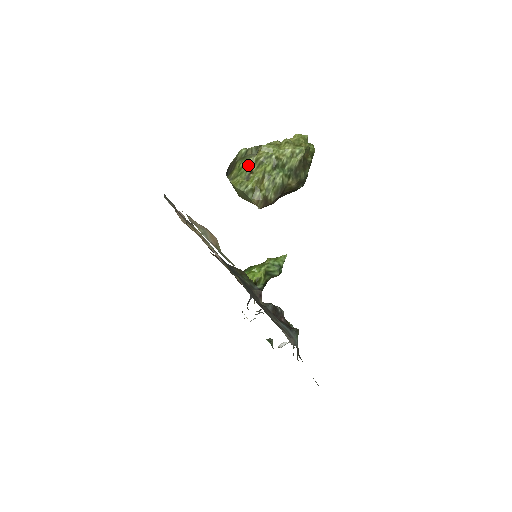
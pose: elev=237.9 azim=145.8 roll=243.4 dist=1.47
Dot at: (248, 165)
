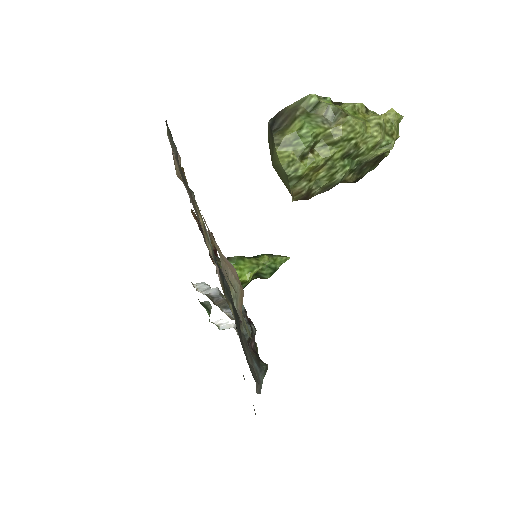
Dot at: (314, 138)
